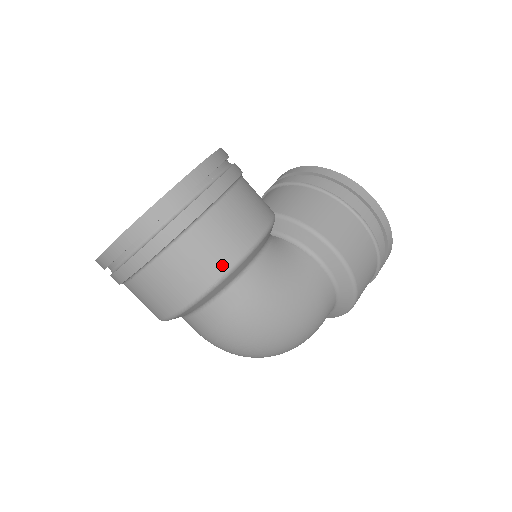
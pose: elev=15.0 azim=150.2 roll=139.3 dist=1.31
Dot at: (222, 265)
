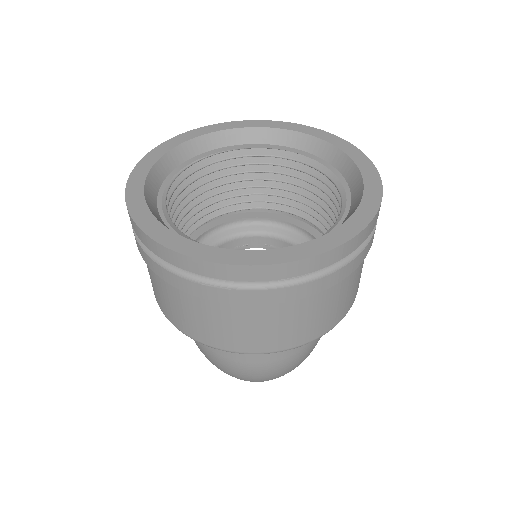
Dot at: (357, 291)
